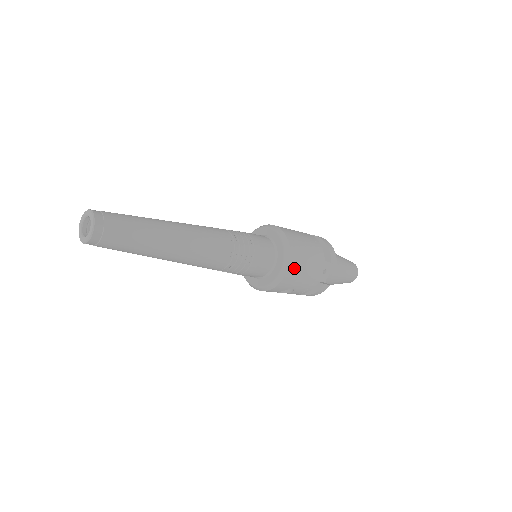
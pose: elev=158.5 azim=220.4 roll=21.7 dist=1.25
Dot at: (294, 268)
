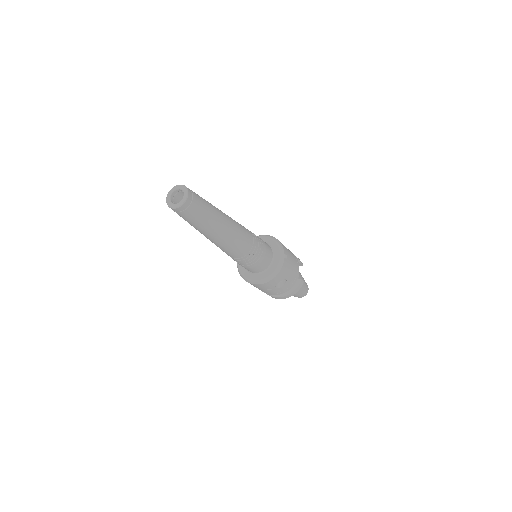
Dot at: (287, 257)
